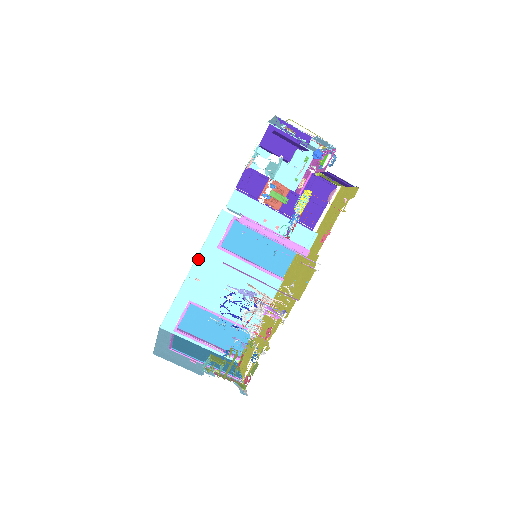
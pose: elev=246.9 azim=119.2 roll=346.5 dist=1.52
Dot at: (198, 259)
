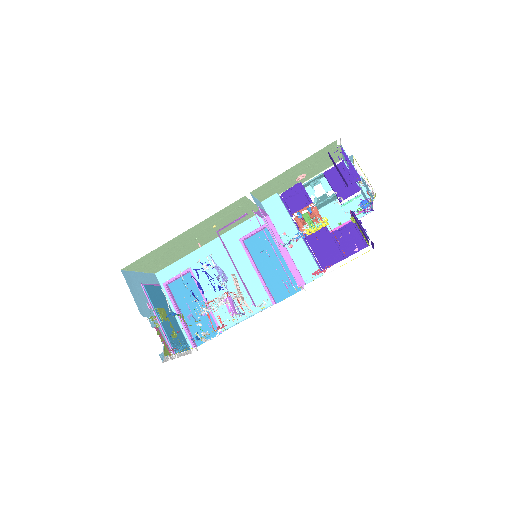
Dot at: (219, 239)
